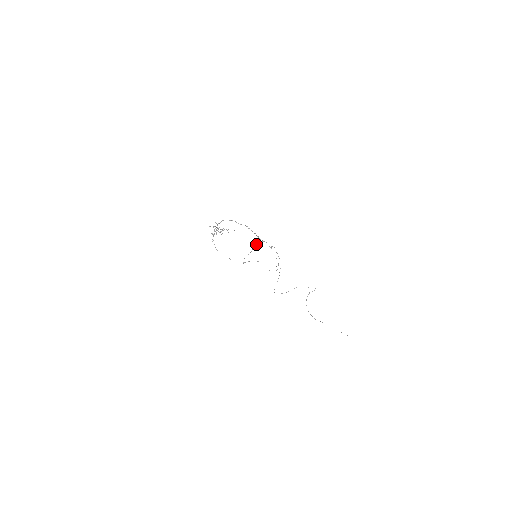
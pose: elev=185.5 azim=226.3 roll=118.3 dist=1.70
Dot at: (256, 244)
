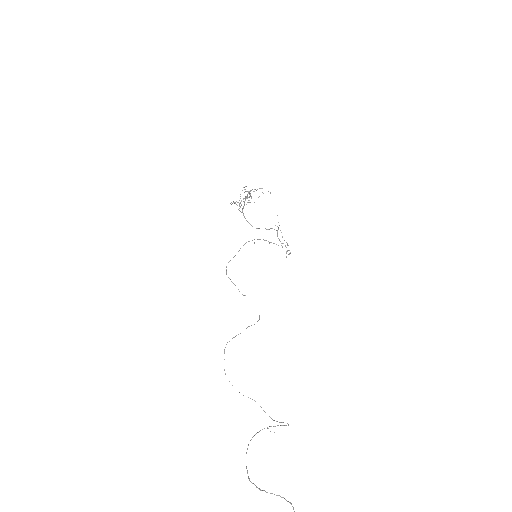
Dot at: occluded
